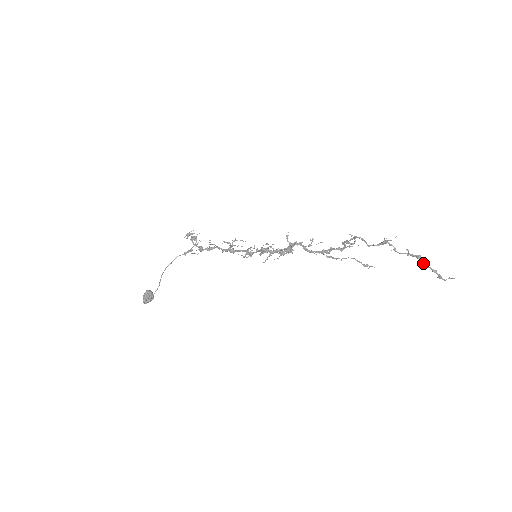
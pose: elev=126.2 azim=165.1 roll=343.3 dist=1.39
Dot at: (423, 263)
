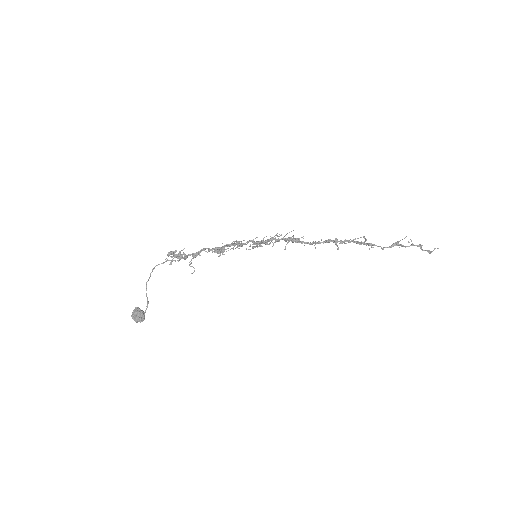
Dot at: (423, 250)
